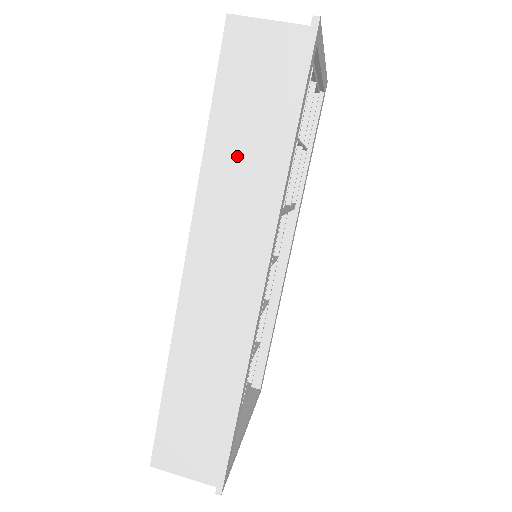
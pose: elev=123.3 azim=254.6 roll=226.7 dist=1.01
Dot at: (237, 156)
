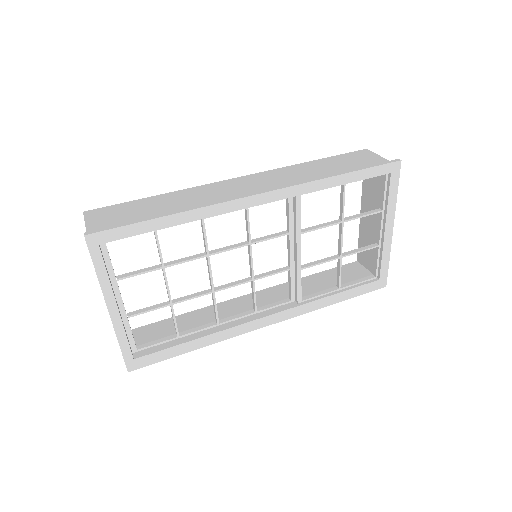
Dot at: (312, 170)
